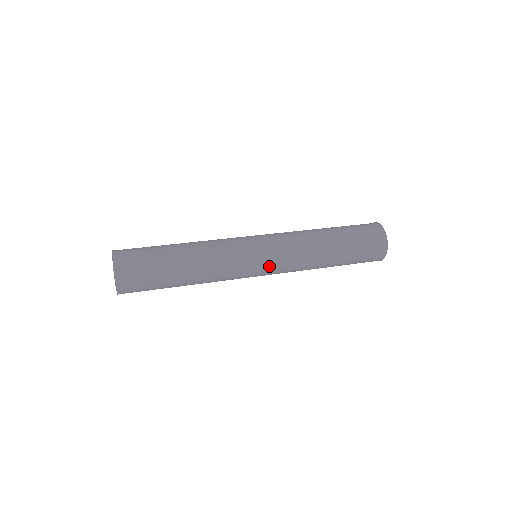
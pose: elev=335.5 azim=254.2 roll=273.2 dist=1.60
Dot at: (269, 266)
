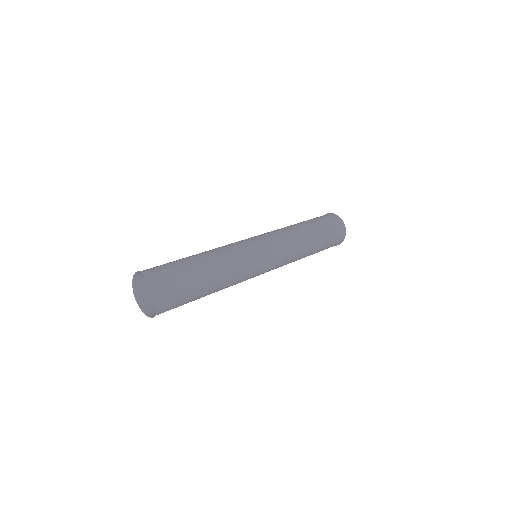
Dot at: occluded
